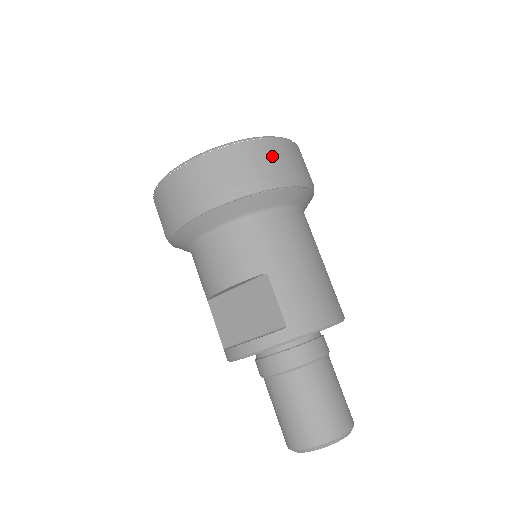
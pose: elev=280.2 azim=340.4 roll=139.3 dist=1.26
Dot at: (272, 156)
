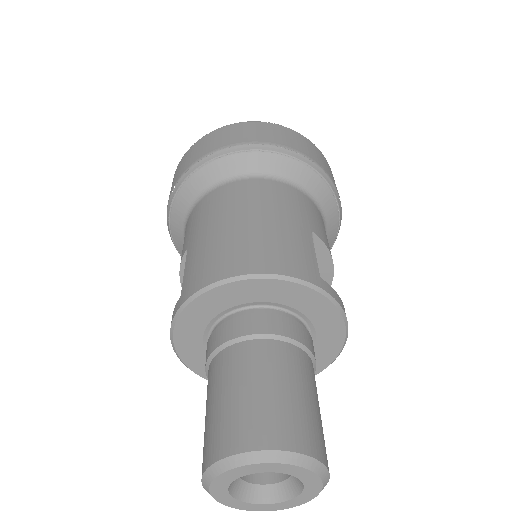
Dot at: (209, 142)
